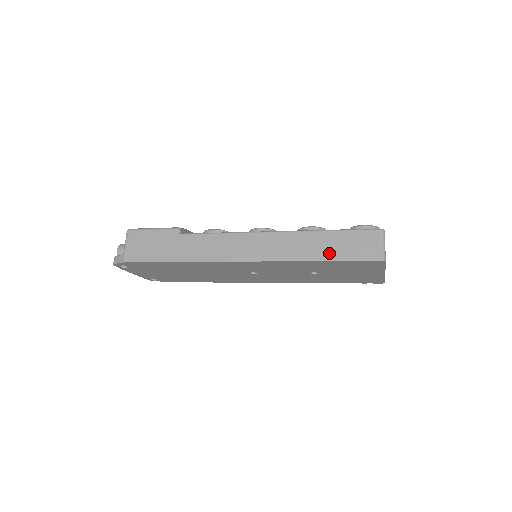
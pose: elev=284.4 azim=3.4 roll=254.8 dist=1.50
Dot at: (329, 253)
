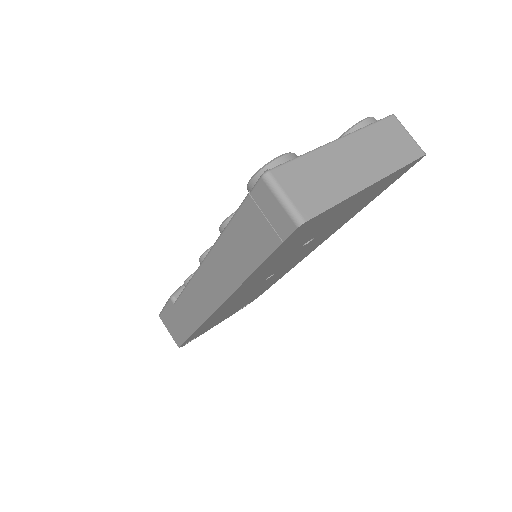
Dot at: (252, 255)
